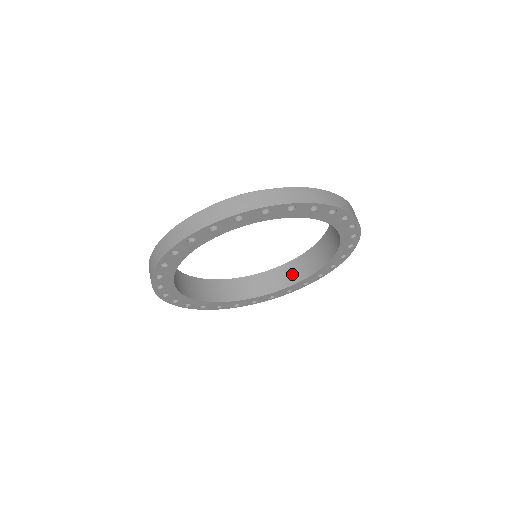
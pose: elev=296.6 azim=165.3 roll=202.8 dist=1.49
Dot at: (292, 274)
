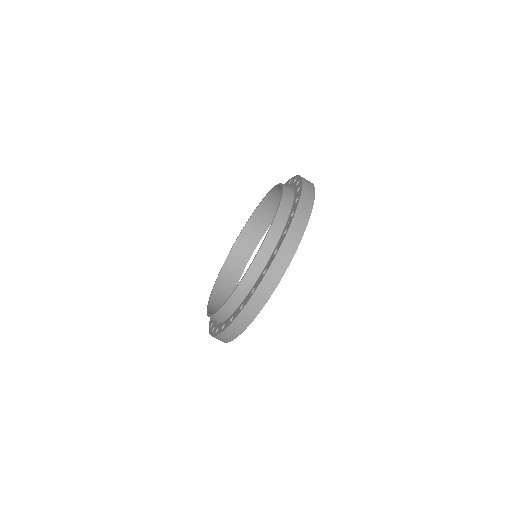
Dot at: occluded
